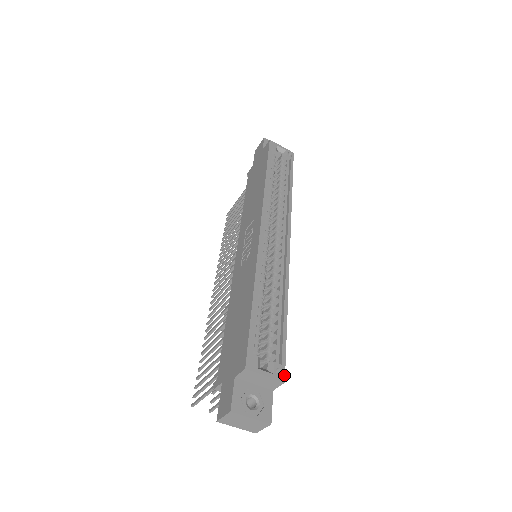
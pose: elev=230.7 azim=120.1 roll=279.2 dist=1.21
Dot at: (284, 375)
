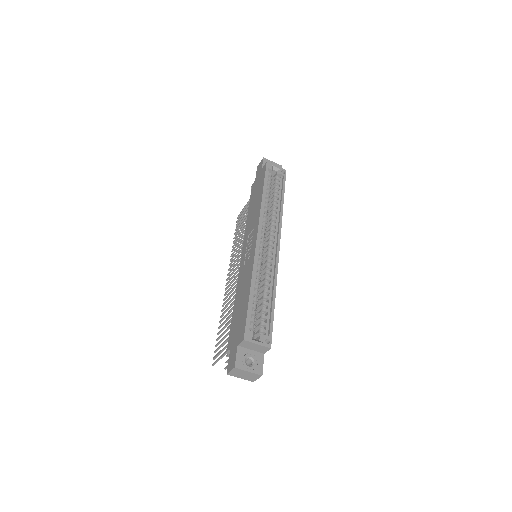
Dot at: (271, 343)
